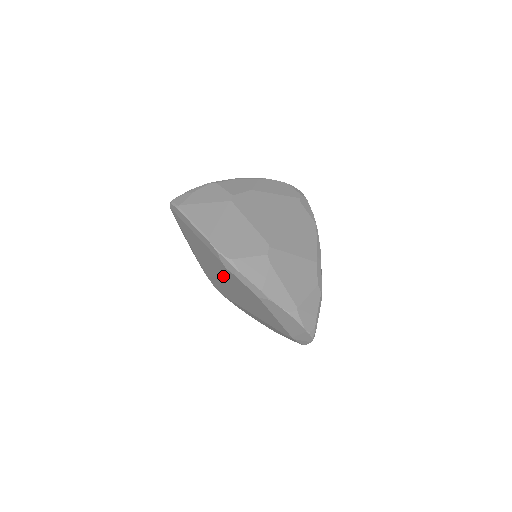
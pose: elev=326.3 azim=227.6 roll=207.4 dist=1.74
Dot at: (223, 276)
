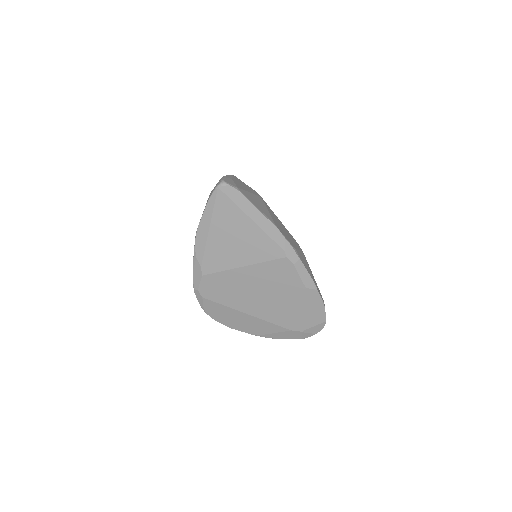
Dot at: (258, 268)
